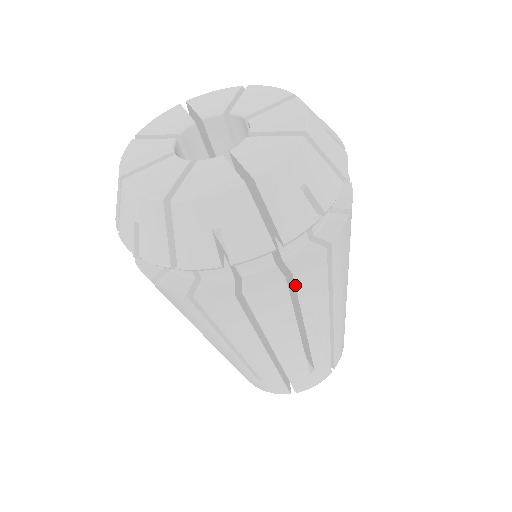
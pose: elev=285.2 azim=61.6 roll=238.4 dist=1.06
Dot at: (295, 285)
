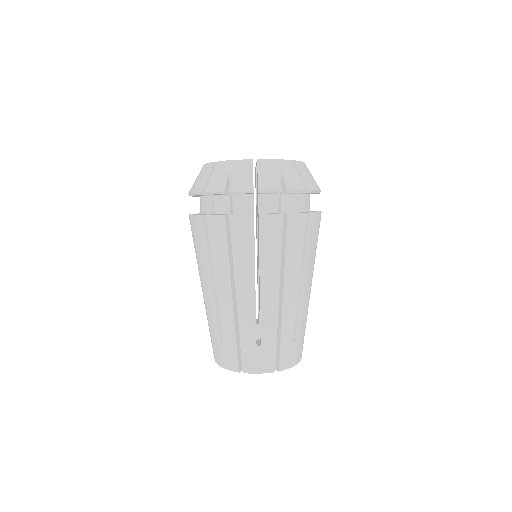
Dot at: (259, 226)
